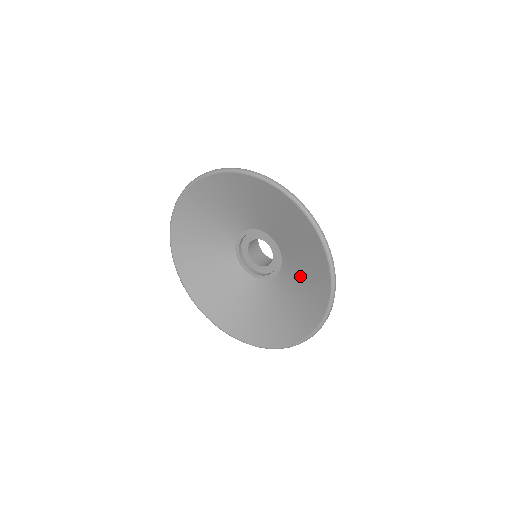
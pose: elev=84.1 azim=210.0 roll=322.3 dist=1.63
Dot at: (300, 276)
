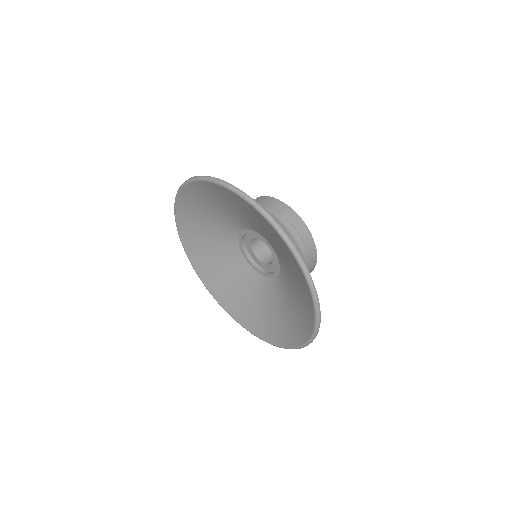
Dot at: (290, 272)
